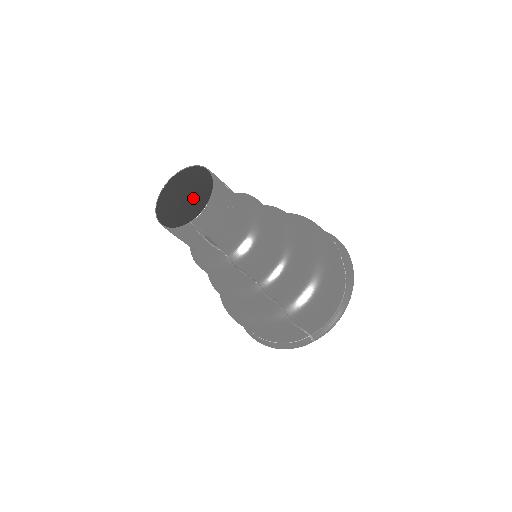
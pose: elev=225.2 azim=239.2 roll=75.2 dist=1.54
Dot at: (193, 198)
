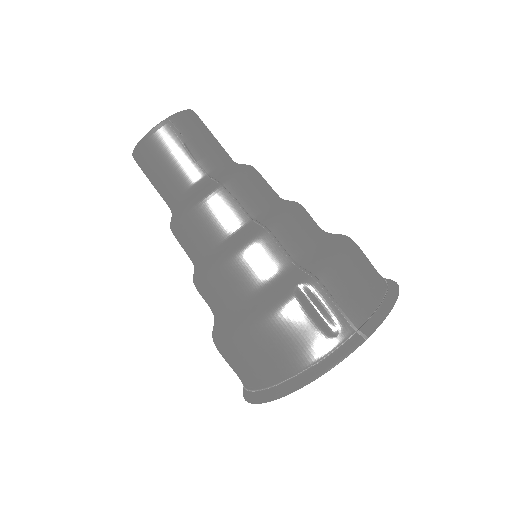
Dot at: occluded
